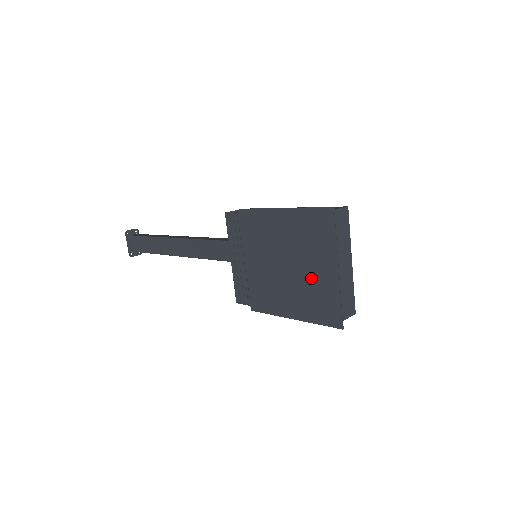
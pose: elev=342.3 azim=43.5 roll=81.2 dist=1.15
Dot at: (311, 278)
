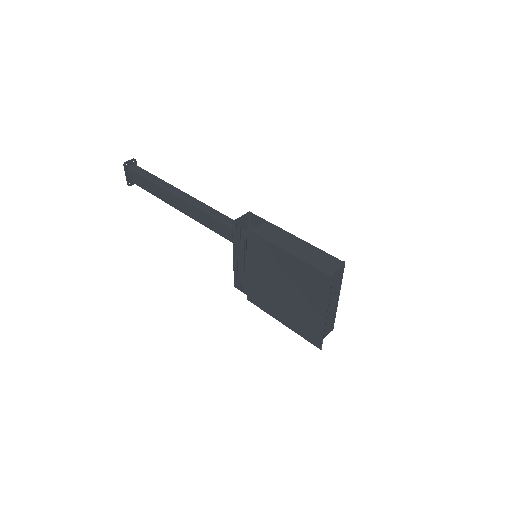
Dot at: (302, 309)
